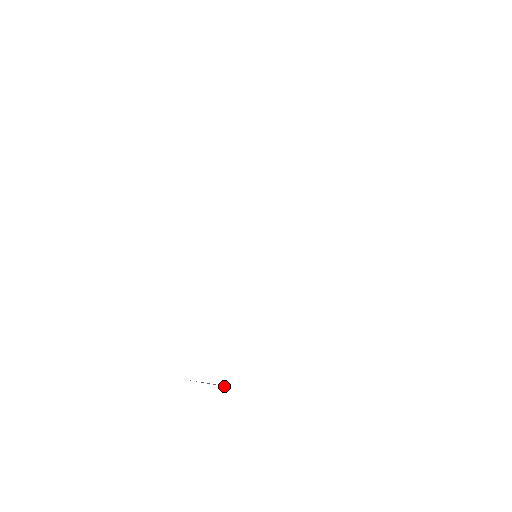
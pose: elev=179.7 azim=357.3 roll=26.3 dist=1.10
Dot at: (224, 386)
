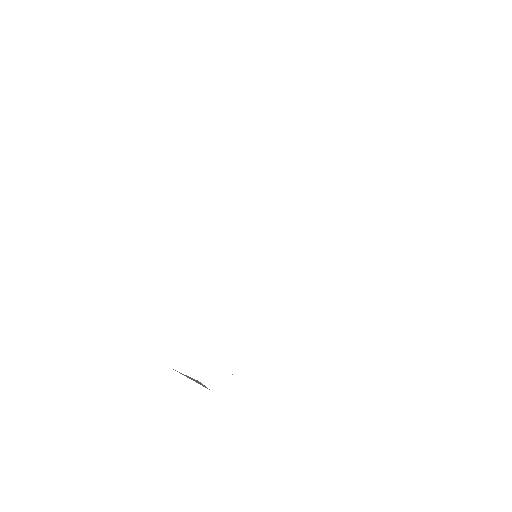
Dot at: (204, 386)
